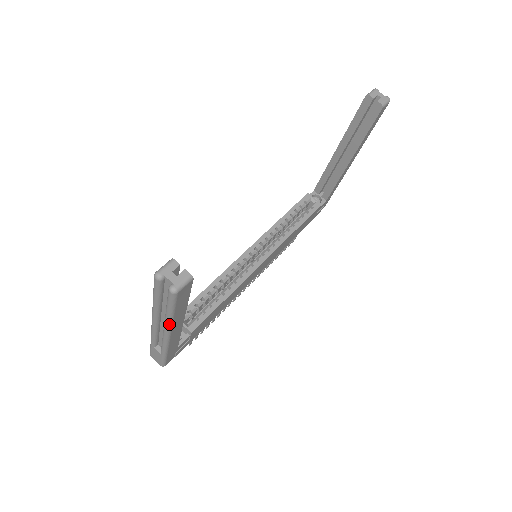
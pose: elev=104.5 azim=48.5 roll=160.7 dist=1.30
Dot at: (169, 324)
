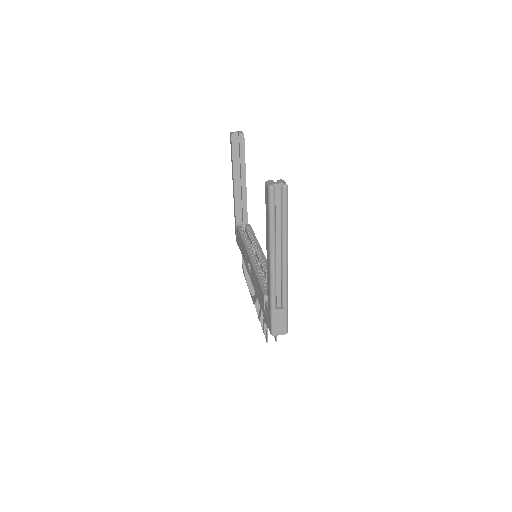
Dot at: (287, 239)
